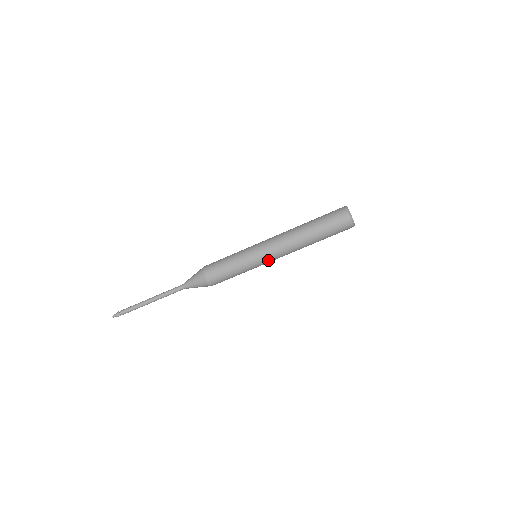
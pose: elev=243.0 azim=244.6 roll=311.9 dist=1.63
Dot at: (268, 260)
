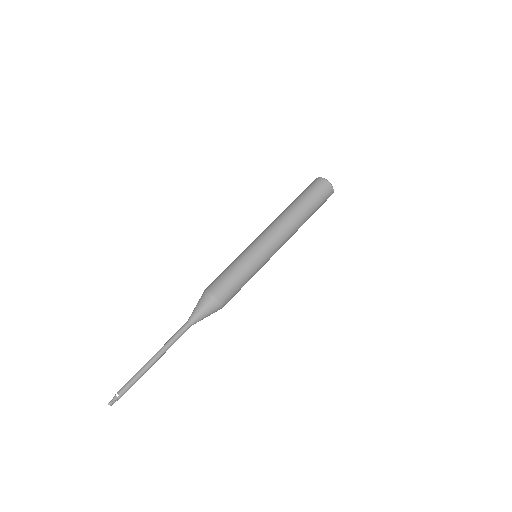
Dot at: (270, 249)
